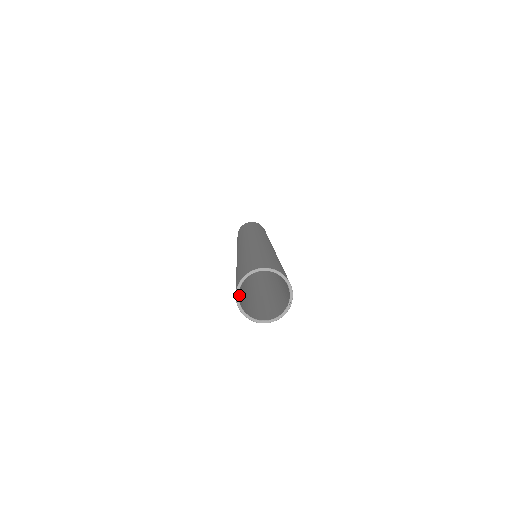
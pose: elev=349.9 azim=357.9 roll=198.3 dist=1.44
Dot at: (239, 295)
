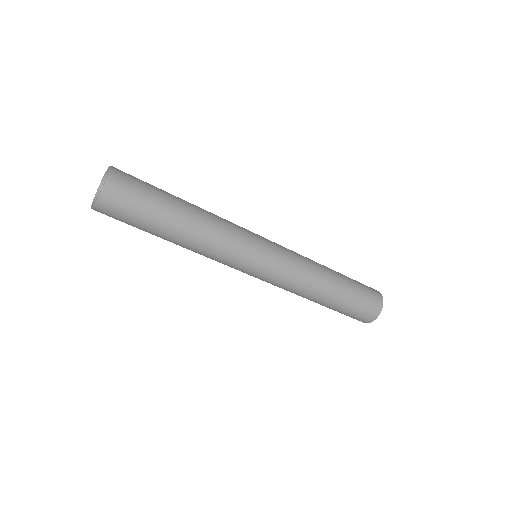
Dot at: occluded
